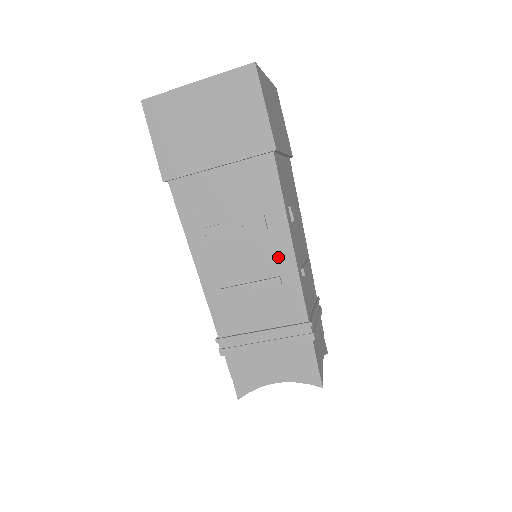
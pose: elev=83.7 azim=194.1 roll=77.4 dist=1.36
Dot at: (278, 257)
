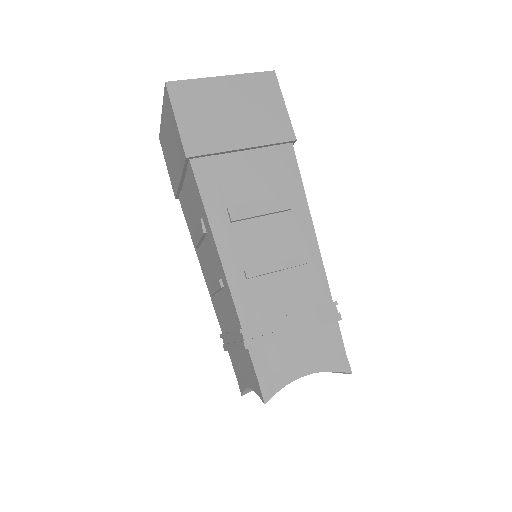
Dot at: (301, 237)
